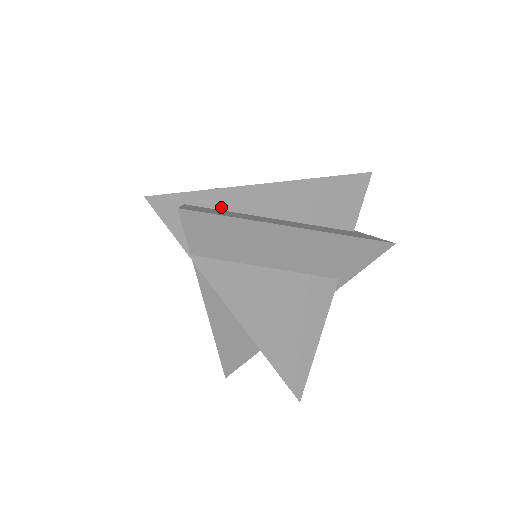
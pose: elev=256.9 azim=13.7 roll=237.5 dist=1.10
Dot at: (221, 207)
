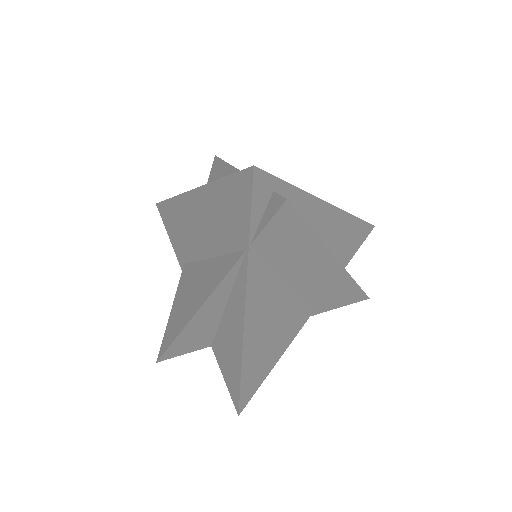
Dot at: occluded
